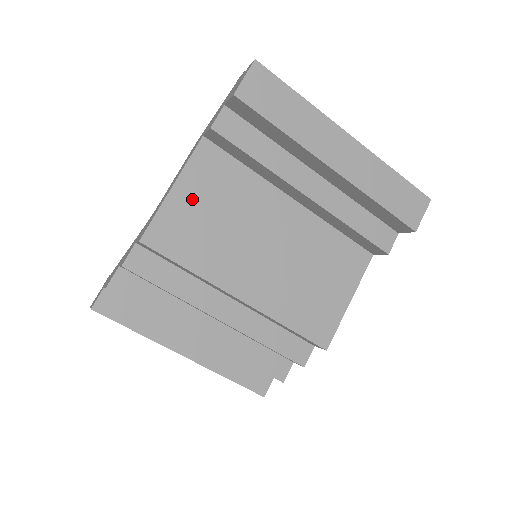
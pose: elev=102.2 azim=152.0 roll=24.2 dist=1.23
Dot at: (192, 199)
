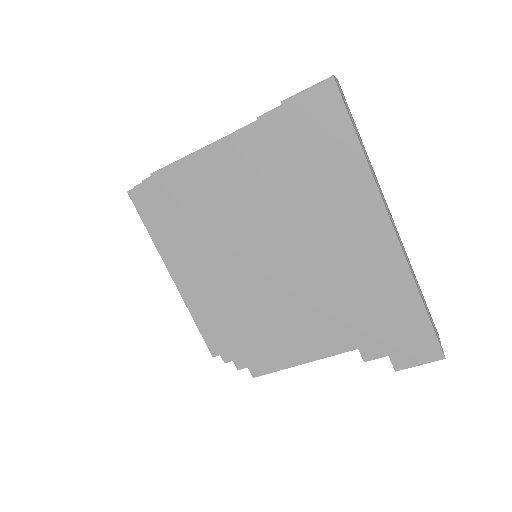
Dot at: (216, 169)
